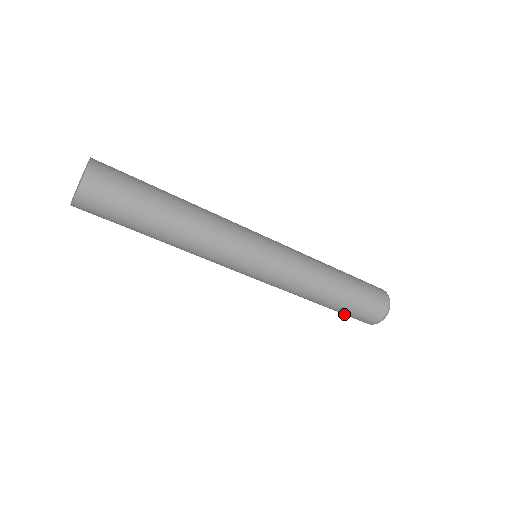
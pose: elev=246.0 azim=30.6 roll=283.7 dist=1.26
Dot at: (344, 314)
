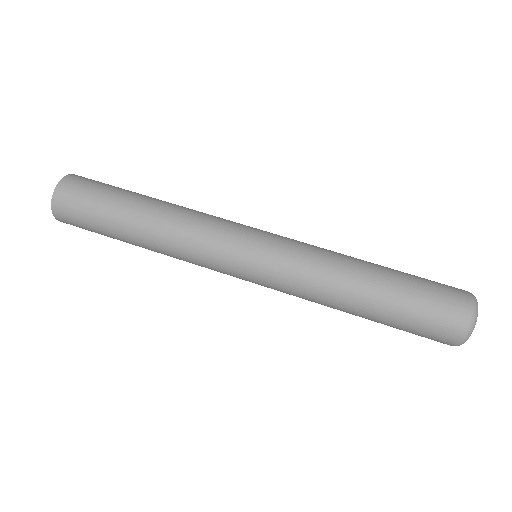
Dot at: (406, 326)
